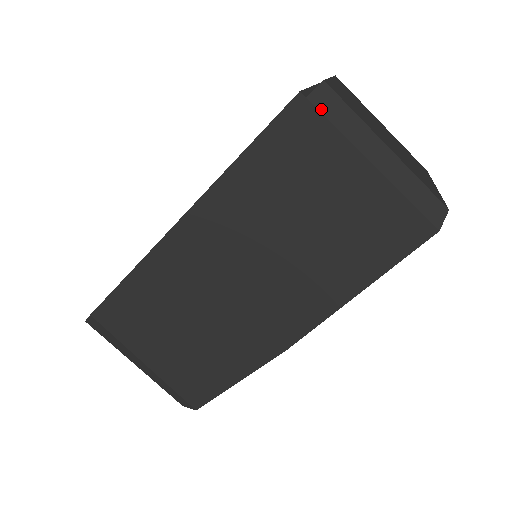
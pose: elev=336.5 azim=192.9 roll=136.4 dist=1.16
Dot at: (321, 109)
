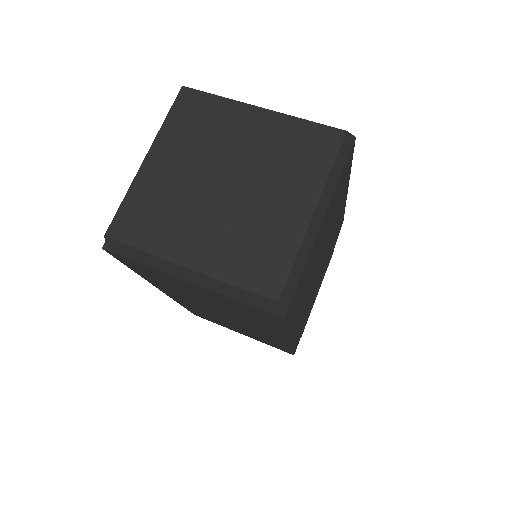
Dot at: (124, 255)
